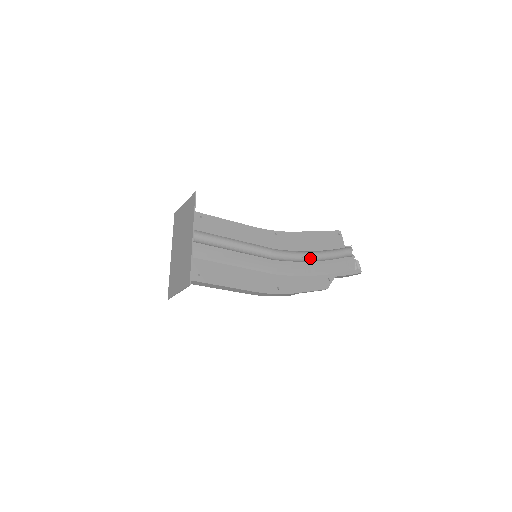
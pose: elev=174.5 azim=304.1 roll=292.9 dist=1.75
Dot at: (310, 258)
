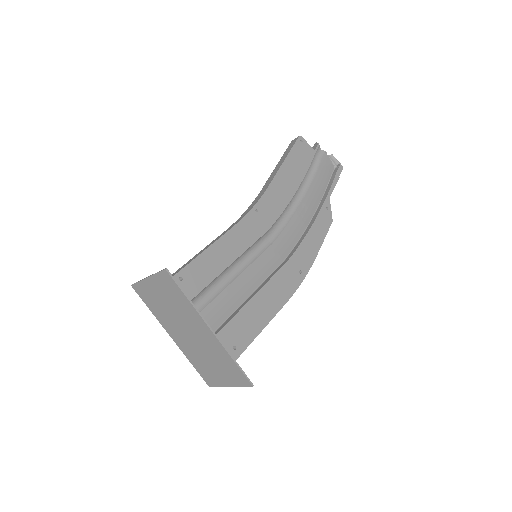
Dot at: (296, 199)
